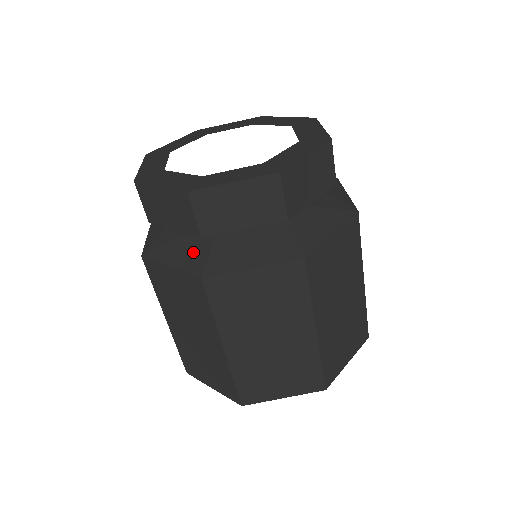
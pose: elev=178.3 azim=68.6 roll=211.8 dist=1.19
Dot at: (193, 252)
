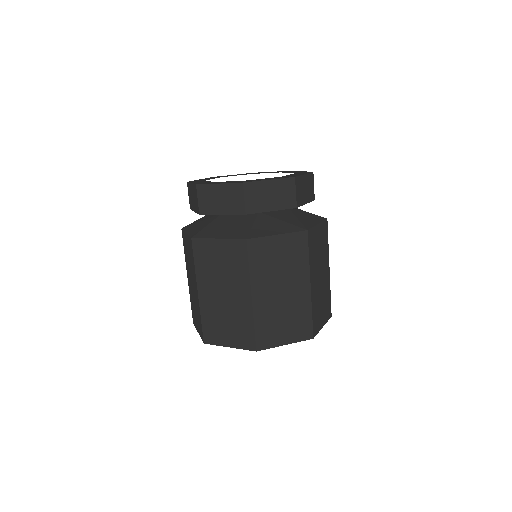
Dot at: (199, 227)
